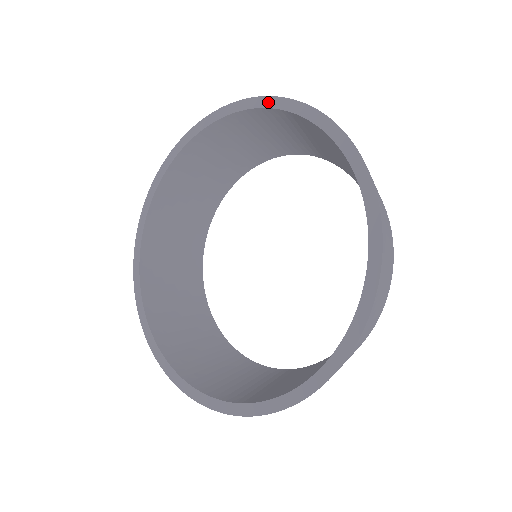
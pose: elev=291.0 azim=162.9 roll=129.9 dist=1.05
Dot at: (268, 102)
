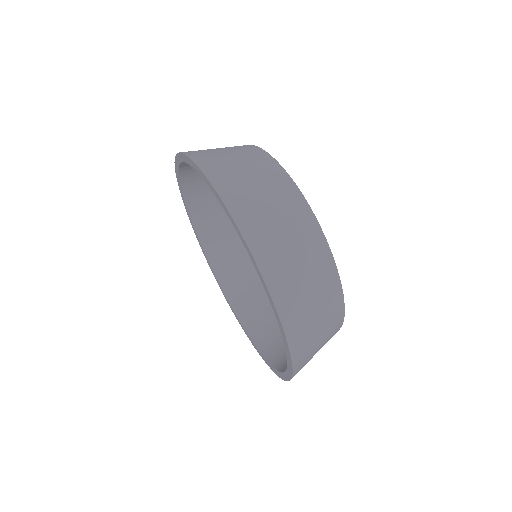
Dot at: (176, 164)
